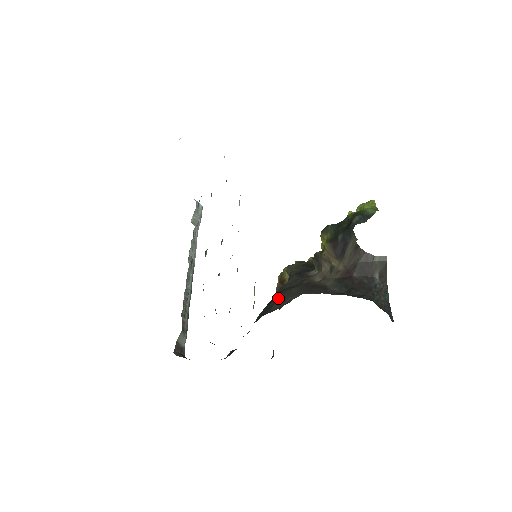
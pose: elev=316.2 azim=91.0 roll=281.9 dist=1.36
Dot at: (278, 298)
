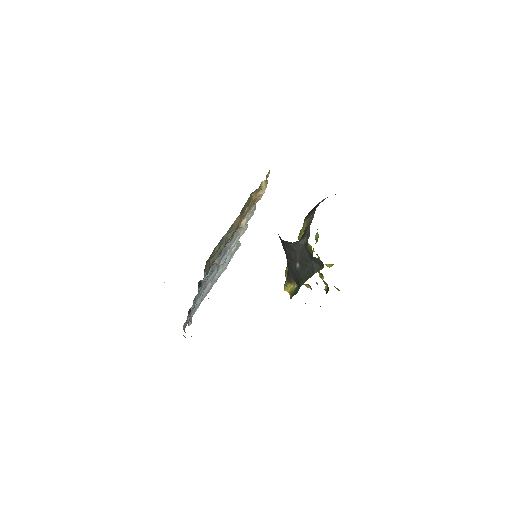
Dot at: occluded
